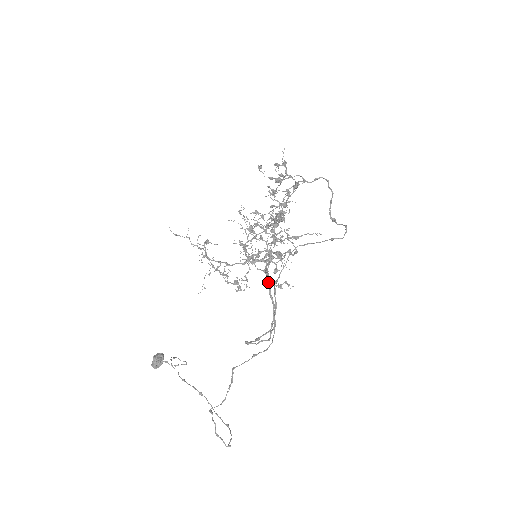
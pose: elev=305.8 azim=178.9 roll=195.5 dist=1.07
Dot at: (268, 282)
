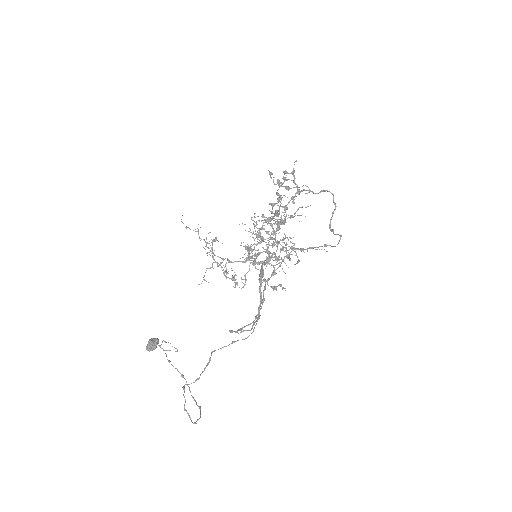
Dot at: (260, 278)
